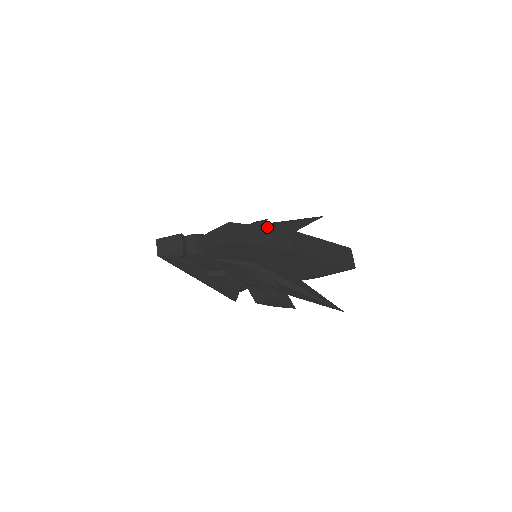
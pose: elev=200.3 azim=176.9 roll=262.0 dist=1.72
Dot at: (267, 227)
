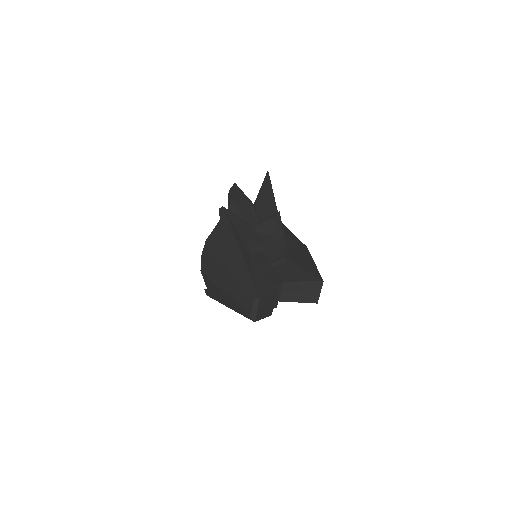
Dot at: occluded
